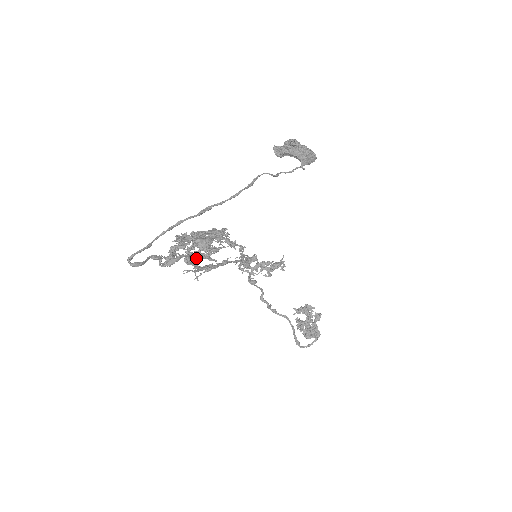
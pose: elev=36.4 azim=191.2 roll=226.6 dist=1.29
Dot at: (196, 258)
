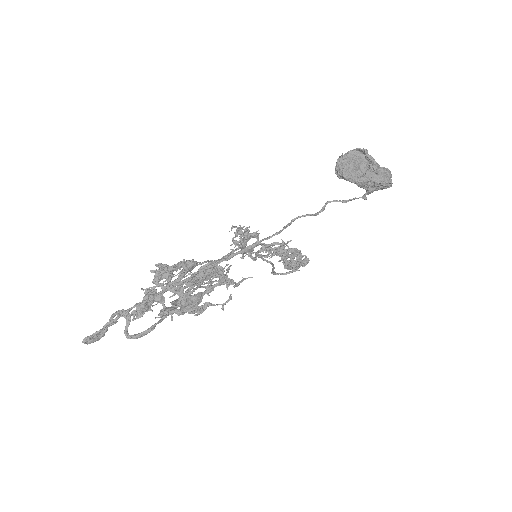
Dot at: (175, 310)
